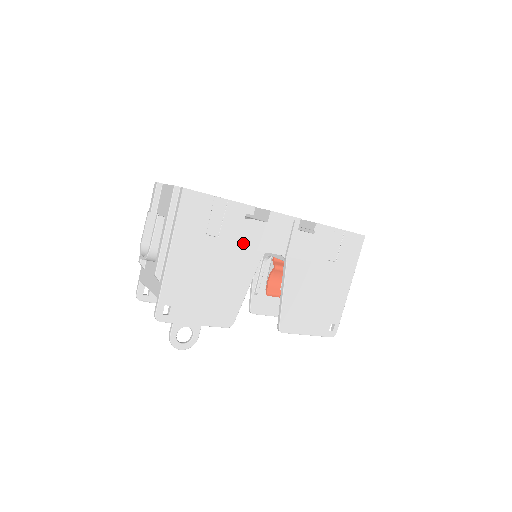
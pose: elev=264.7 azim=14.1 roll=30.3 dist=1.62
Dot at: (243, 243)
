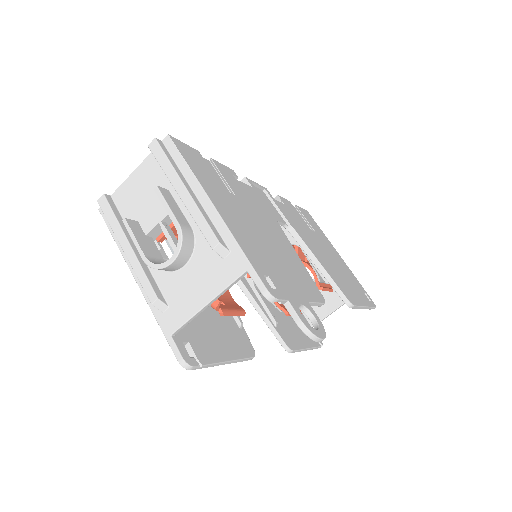
Dot at: (255, 205)
